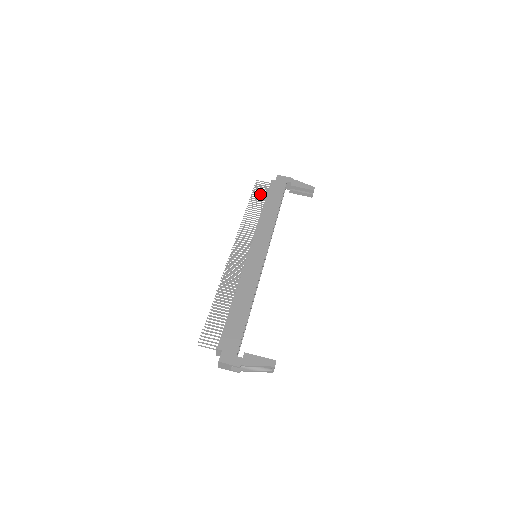
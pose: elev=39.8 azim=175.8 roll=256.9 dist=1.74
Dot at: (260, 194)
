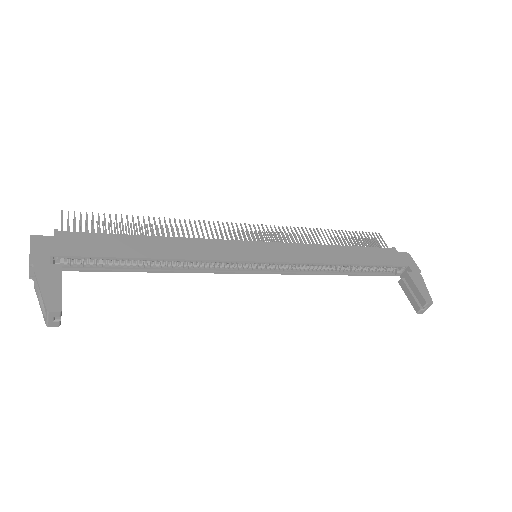
Dot at: (361, 240)
